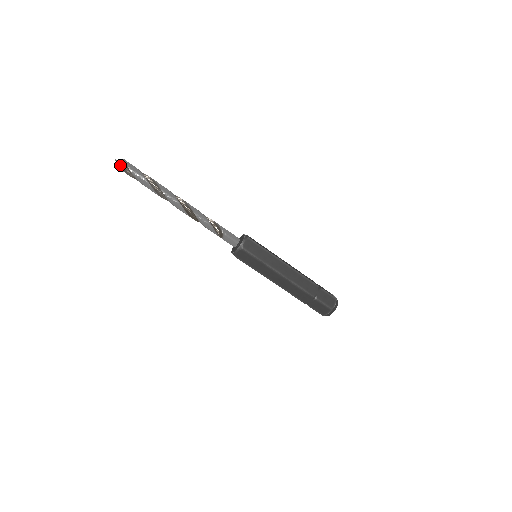
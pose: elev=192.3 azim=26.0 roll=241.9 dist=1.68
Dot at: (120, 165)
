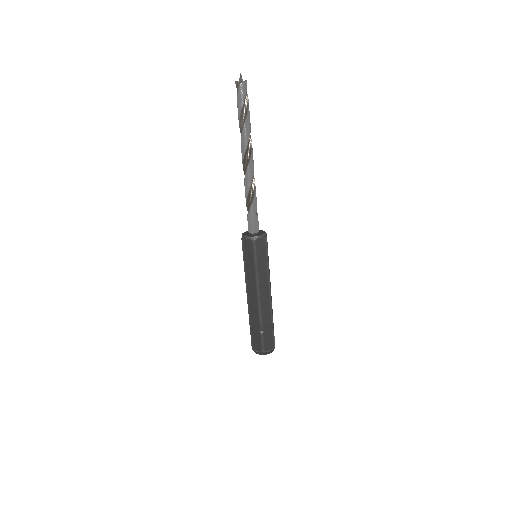
Dot at: (238, 83)
